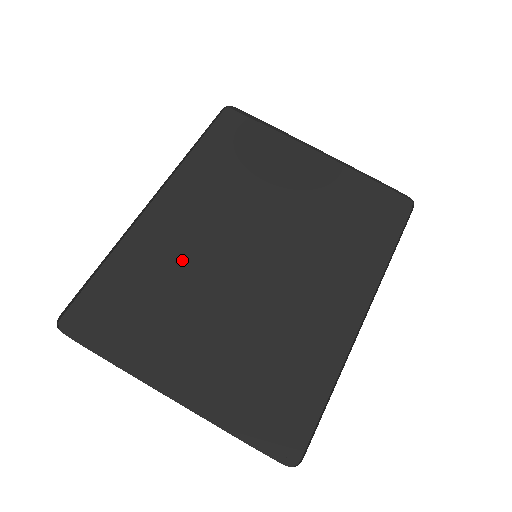
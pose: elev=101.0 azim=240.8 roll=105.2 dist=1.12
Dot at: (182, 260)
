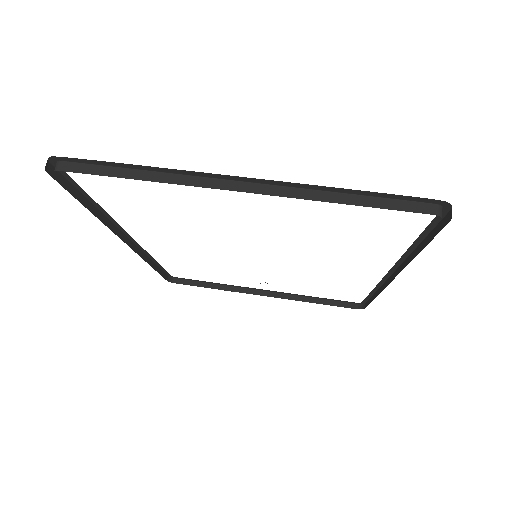
Dot at: occluded
